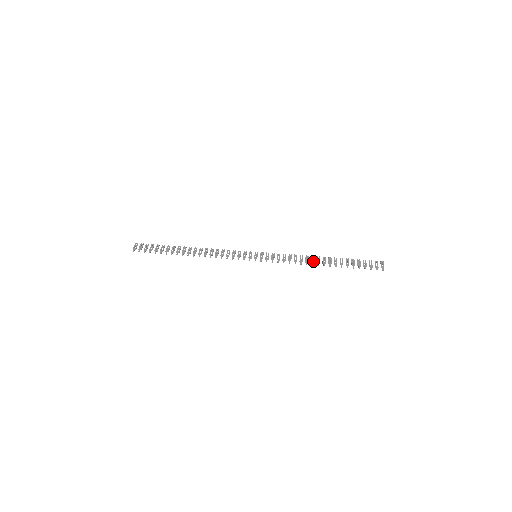
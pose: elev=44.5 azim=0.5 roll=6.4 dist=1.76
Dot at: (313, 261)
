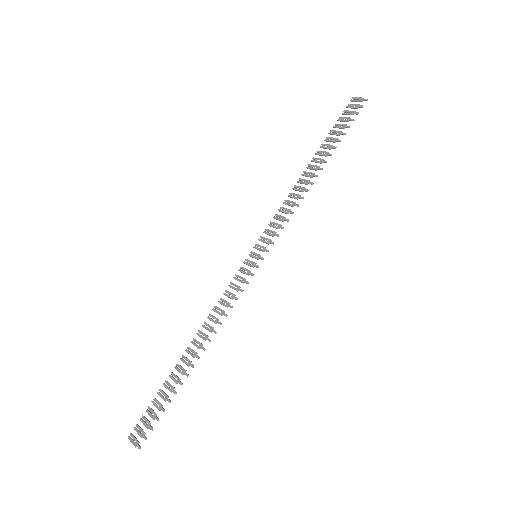
Dot at: (307, 181)
